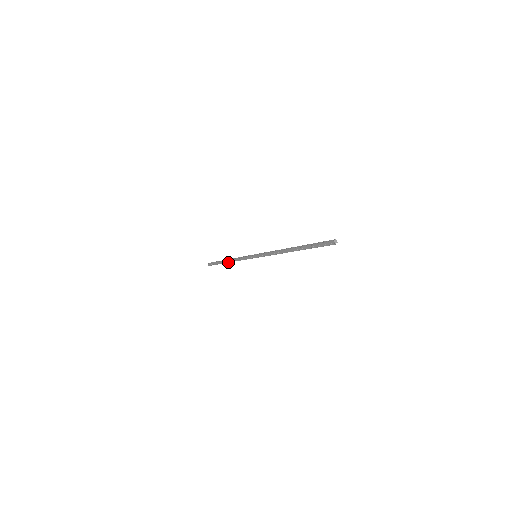
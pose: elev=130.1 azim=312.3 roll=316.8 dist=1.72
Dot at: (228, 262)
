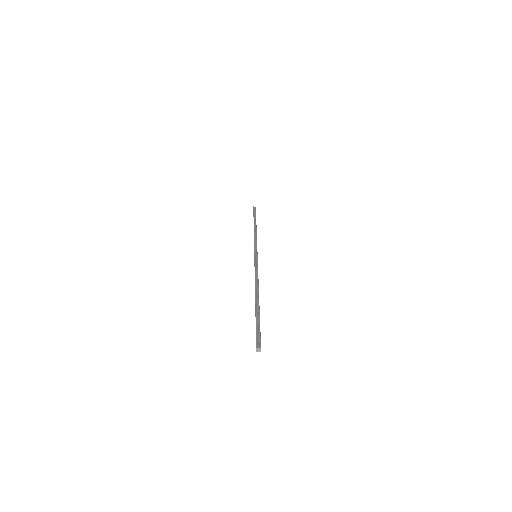
Dot at: occluded
